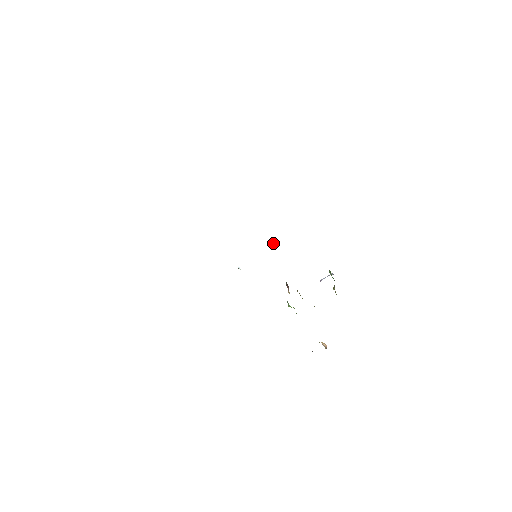
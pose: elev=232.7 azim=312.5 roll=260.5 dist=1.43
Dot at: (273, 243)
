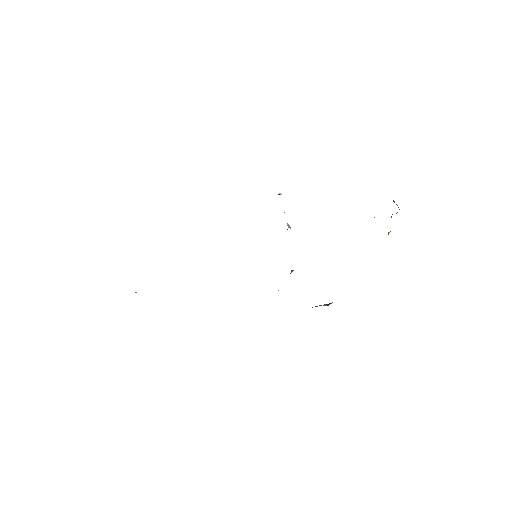
Dot at: occluded
